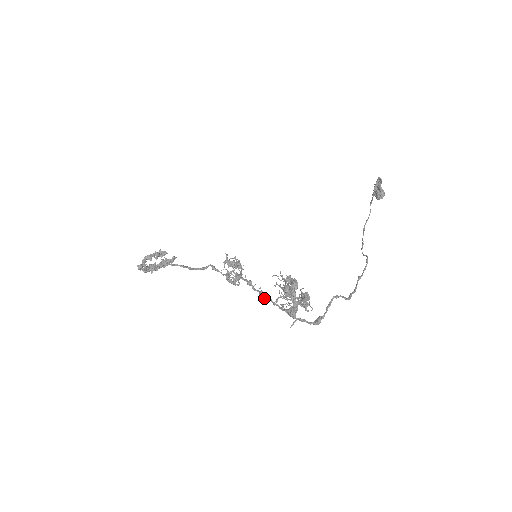
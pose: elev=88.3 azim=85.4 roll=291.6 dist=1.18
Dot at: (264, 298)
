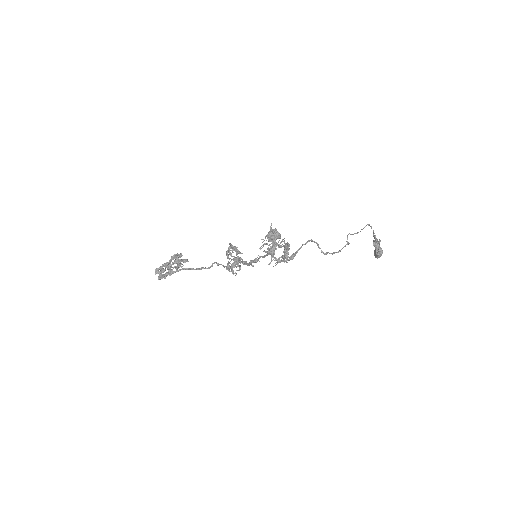
Dot at: (252, 260)
